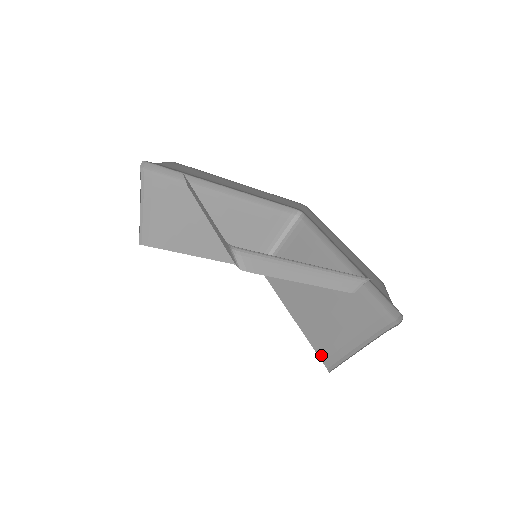
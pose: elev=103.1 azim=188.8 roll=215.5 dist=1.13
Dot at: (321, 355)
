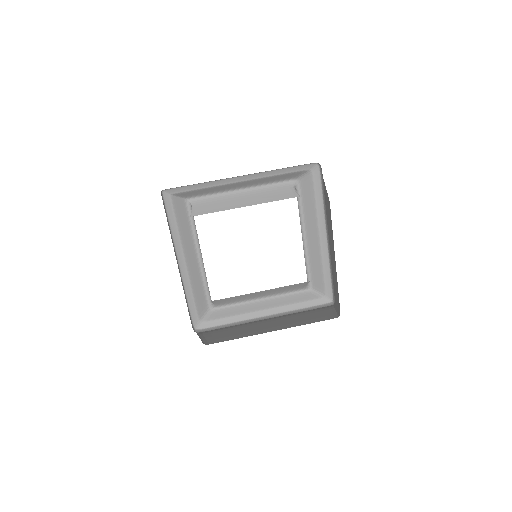
Dot at: (323, 320)
